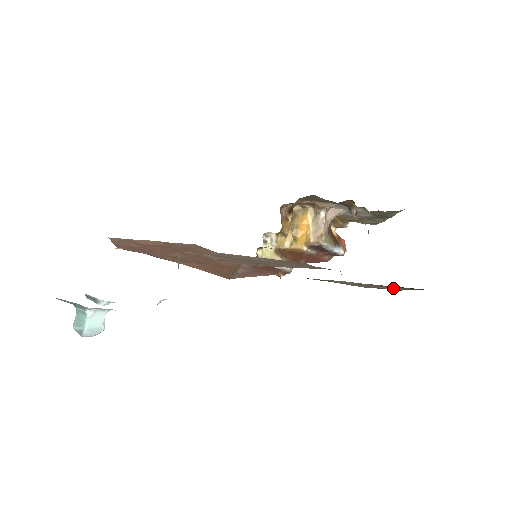
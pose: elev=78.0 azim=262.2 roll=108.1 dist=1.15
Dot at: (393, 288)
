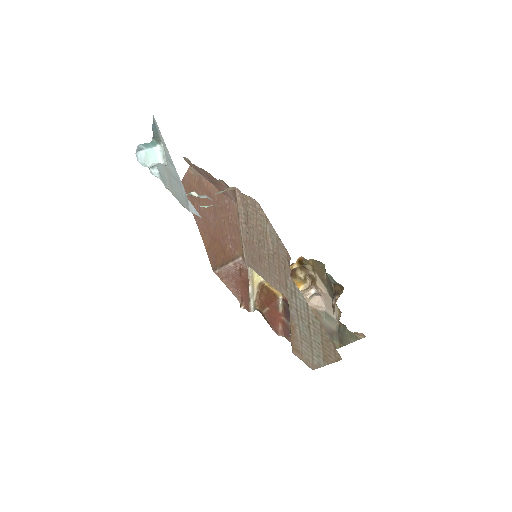
Dot at: (313, 356)
